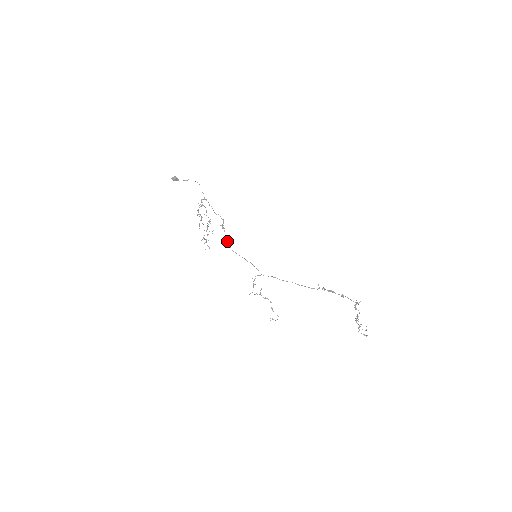
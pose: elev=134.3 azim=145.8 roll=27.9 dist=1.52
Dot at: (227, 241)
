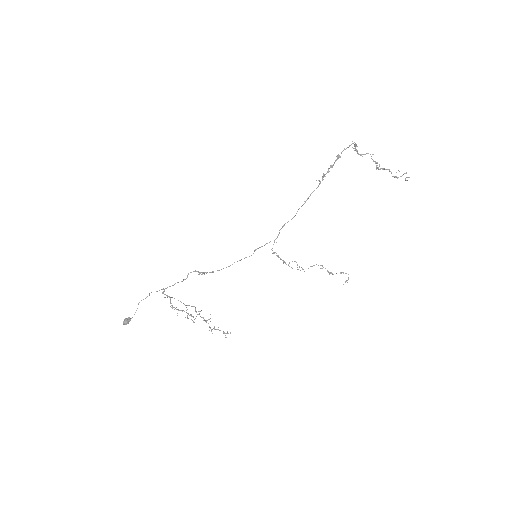
Dot at: occluded
